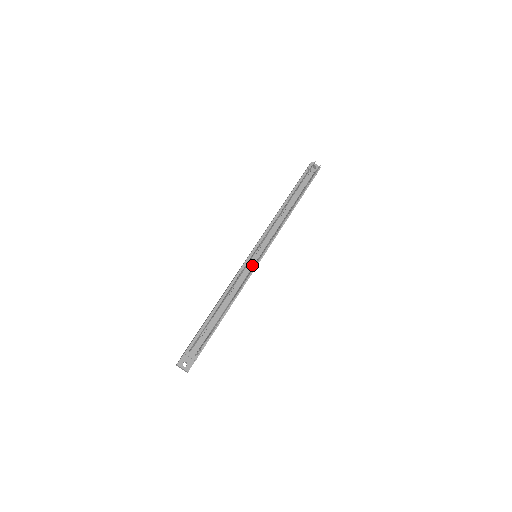
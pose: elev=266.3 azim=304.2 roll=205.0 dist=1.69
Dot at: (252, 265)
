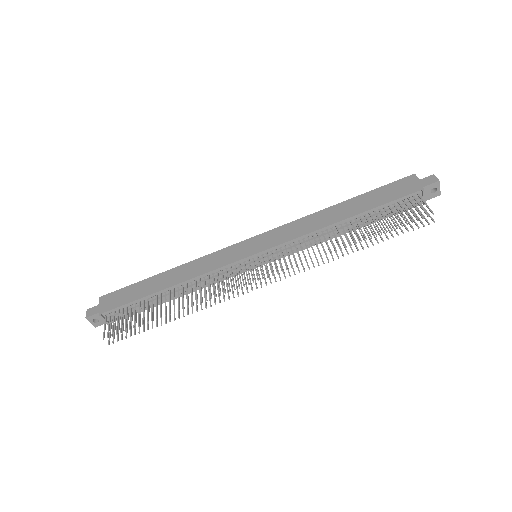
Dot at: (241, 268)
